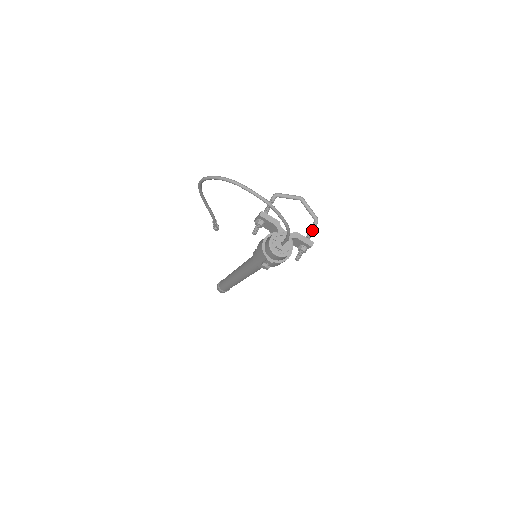
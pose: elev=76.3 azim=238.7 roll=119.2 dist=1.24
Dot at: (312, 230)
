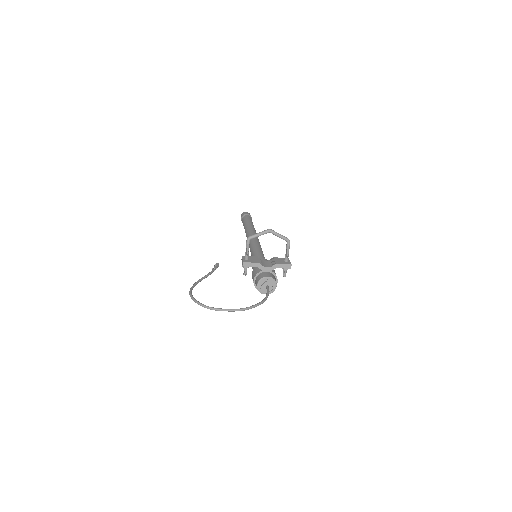
Dot at: (287, 251)
